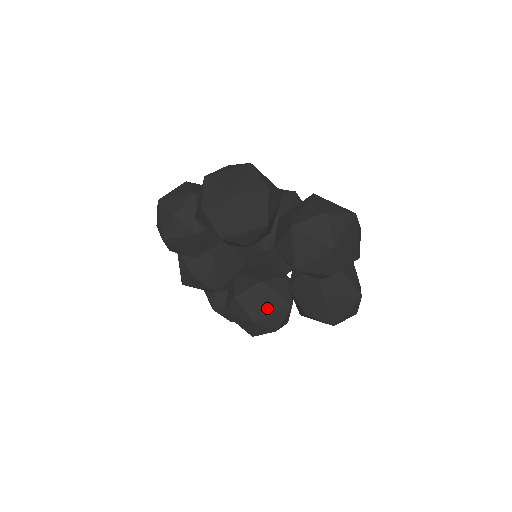
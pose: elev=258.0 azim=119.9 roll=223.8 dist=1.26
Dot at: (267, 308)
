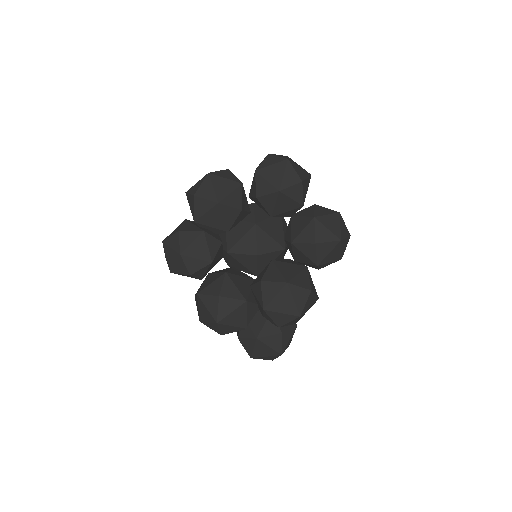
Dot at: (290, 272)
